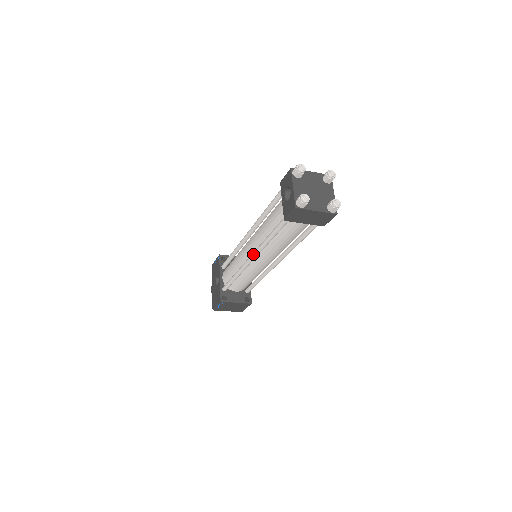
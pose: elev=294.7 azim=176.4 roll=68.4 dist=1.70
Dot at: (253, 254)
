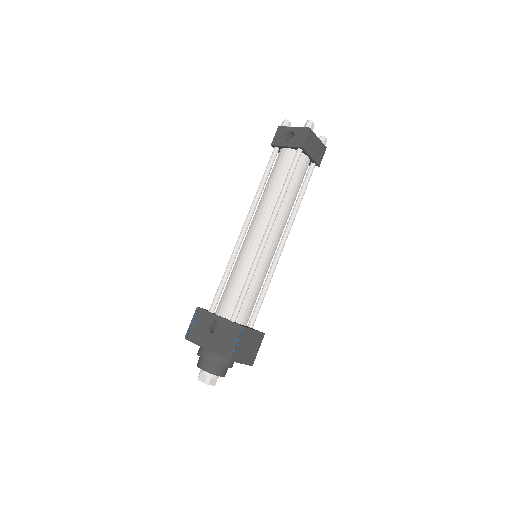
Dot at: (270, 221)
